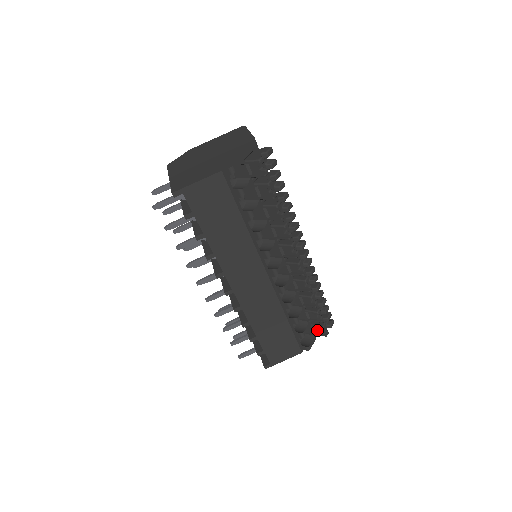
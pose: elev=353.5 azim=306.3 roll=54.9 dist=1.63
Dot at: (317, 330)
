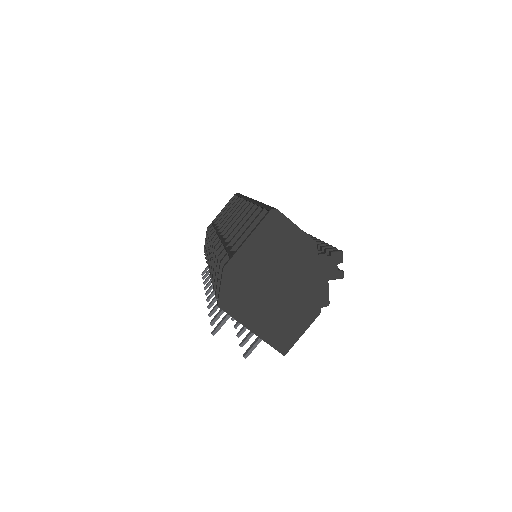
Dot at: occluded
